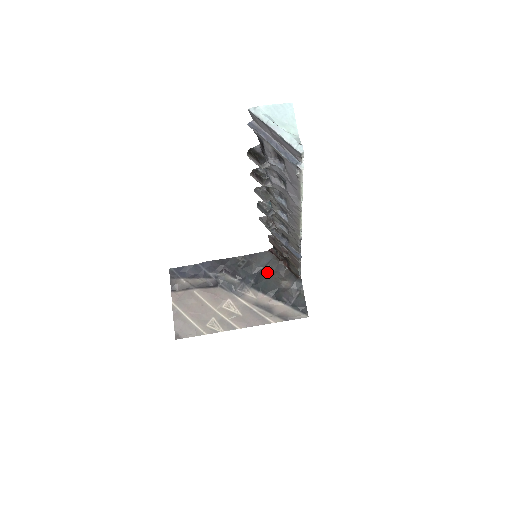
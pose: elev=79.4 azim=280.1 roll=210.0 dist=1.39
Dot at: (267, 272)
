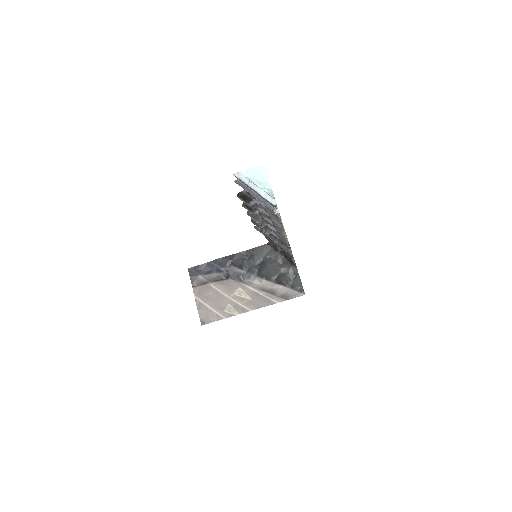
Dot at: (267, 262)
